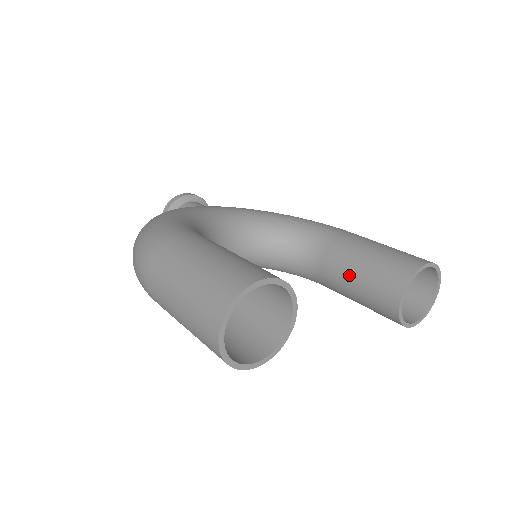
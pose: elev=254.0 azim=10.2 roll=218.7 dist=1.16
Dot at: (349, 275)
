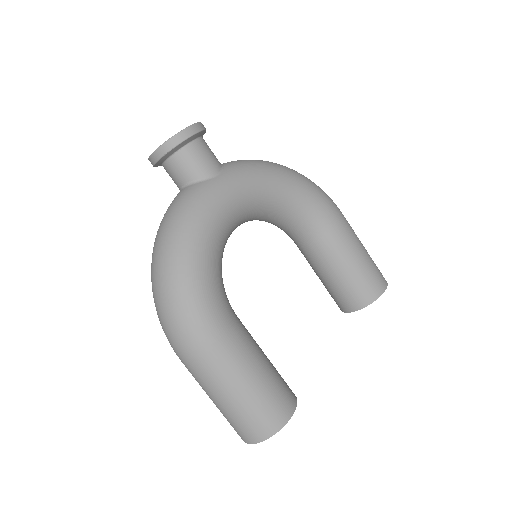
Dot at: (323, 272)
